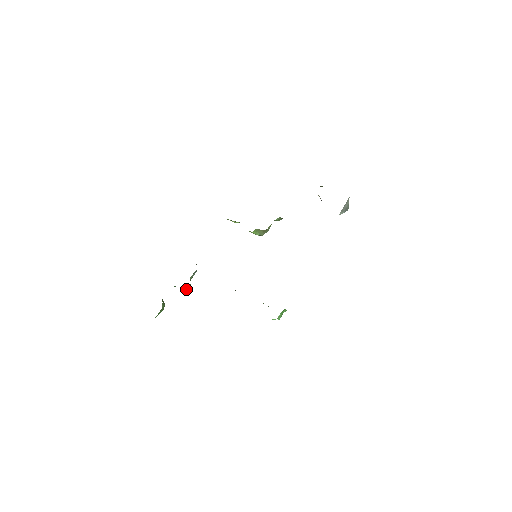
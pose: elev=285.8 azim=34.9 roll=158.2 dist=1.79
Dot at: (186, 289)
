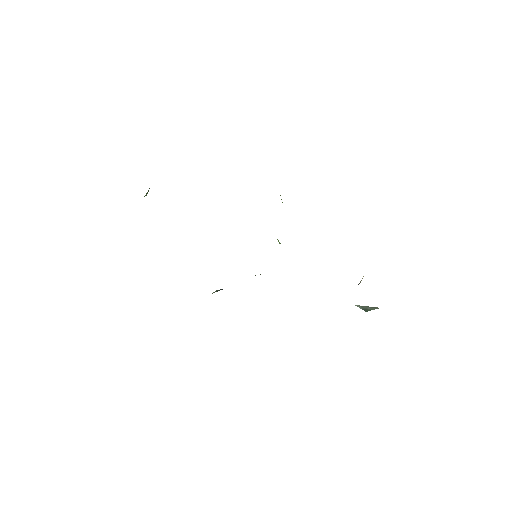
Dot at: occluded
